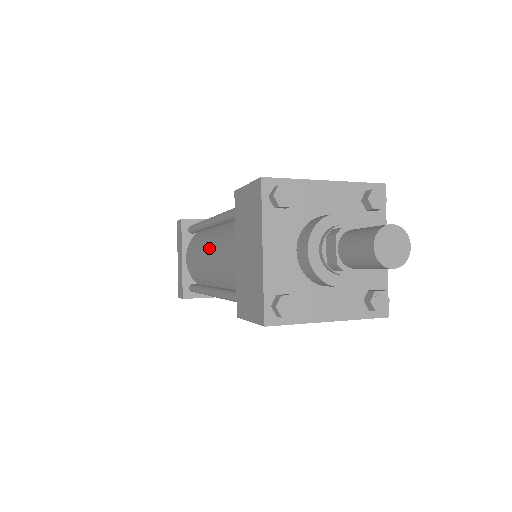
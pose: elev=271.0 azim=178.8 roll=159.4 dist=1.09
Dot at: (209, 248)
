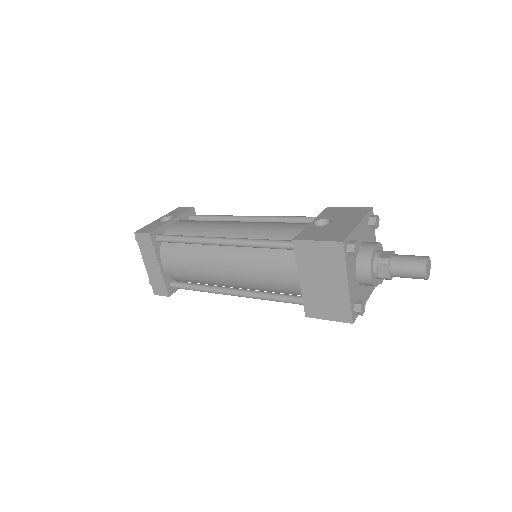
Dot at: (226, 264)
